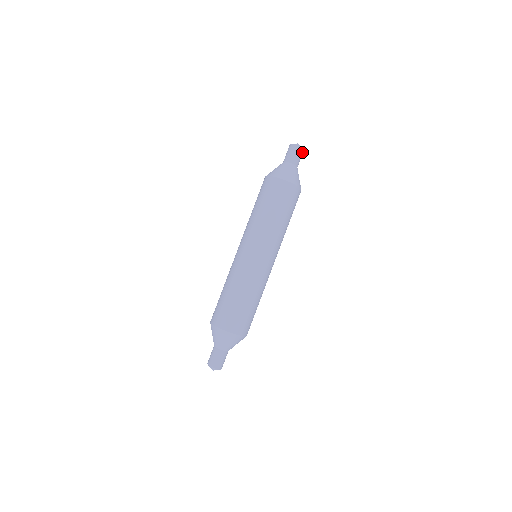
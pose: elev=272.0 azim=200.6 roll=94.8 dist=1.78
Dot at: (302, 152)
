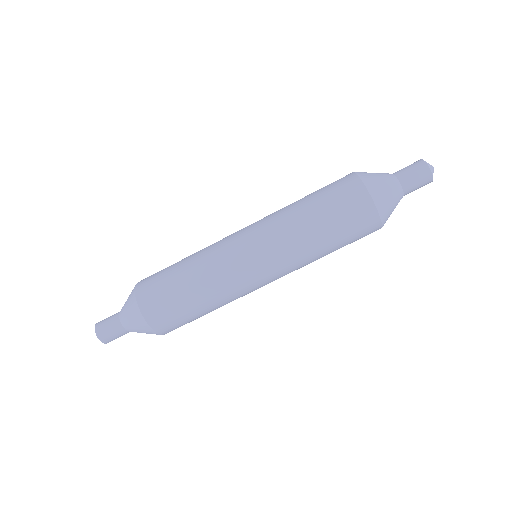
Dot at: (428, 180)
